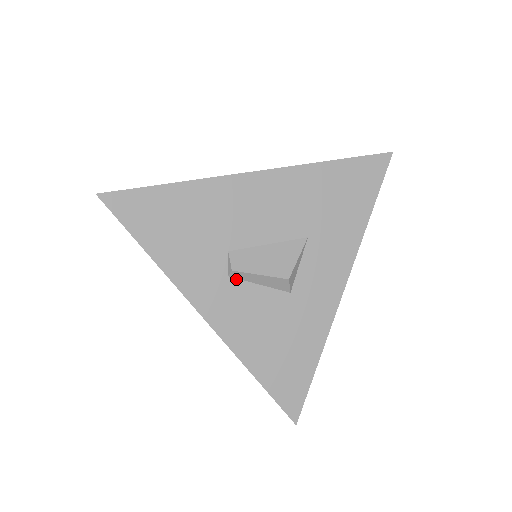
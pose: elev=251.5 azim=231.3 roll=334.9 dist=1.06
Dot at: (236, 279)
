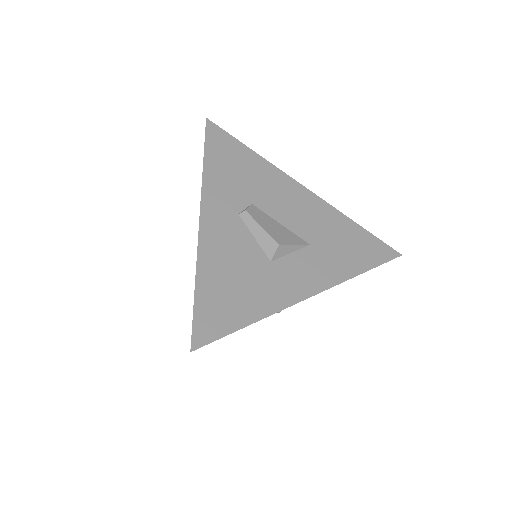
Dot at: (242, 221)
